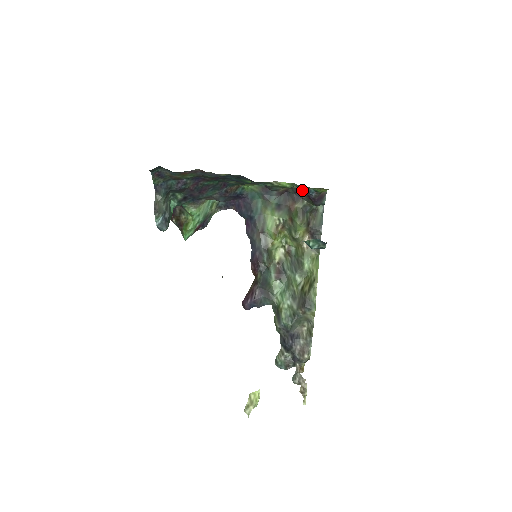
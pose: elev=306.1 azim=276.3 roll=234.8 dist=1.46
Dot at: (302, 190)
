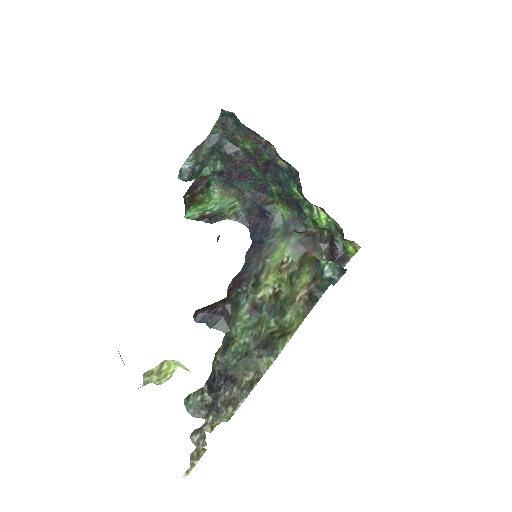
Dot at: (329, 243)
